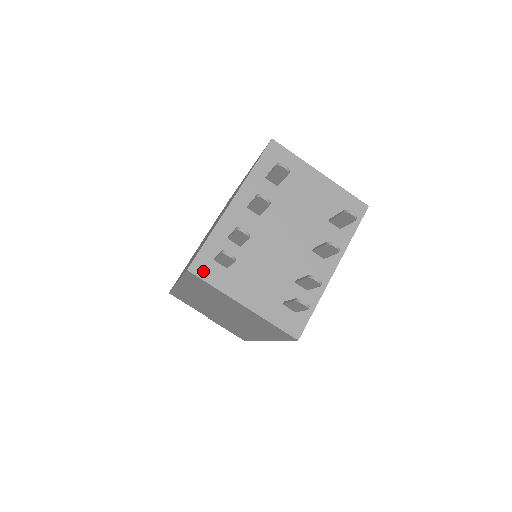
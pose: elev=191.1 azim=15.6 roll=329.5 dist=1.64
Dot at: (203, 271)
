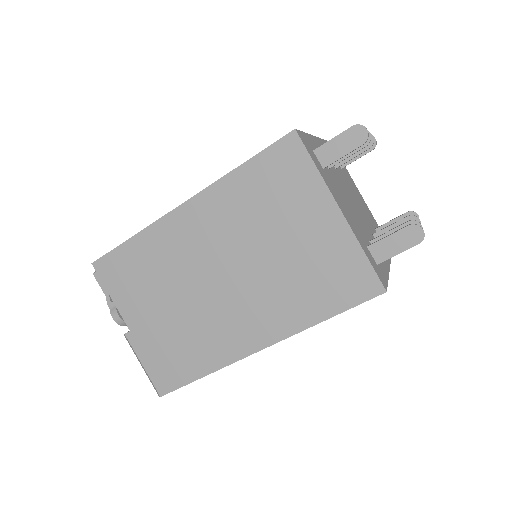
Dot at: (307, 146)
